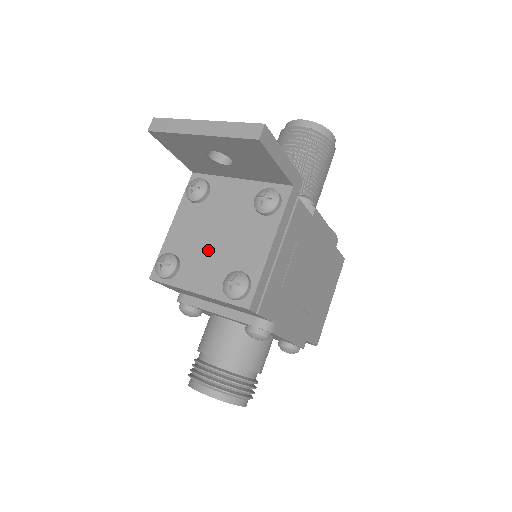
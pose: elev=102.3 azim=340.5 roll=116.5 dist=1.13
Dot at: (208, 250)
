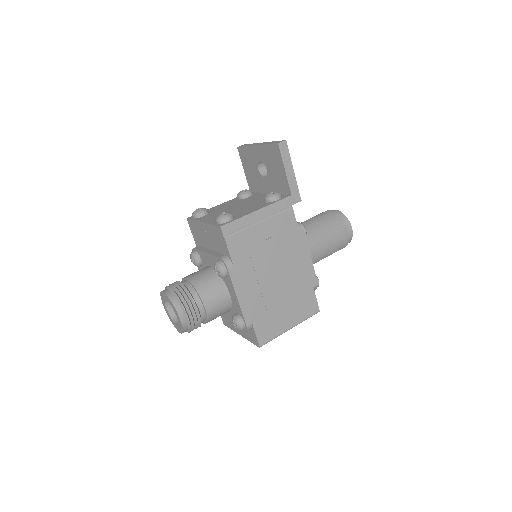
Dot at: (226, 211)
